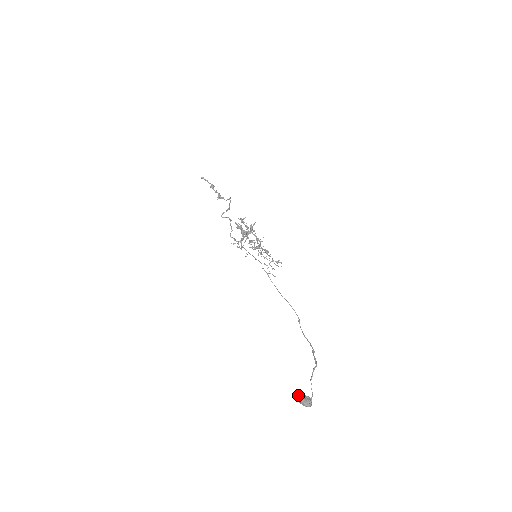
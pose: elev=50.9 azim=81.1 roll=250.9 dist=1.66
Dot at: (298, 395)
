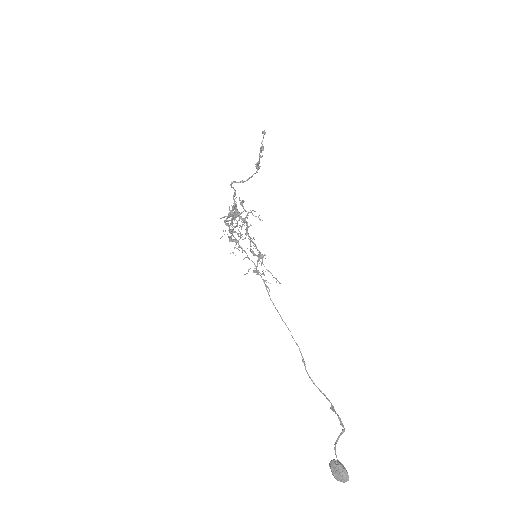
Dot at: (343, 465)
